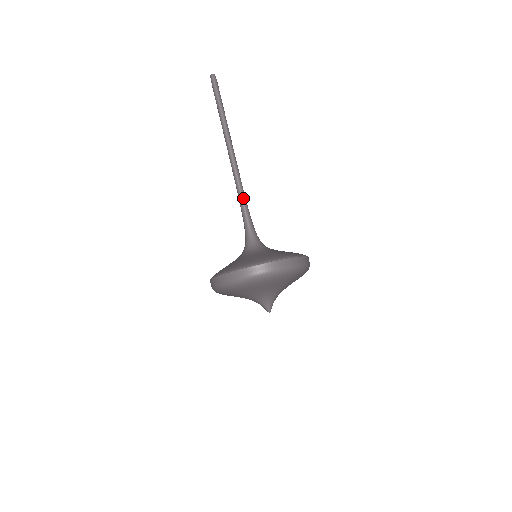
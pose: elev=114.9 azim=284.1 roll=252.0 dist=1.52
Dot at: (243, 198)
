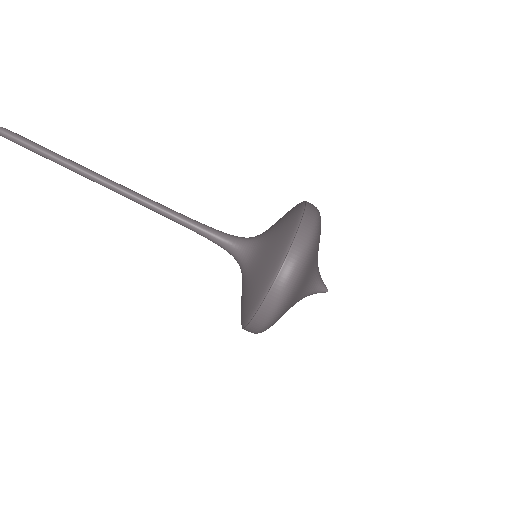
Dot at: (180, 217)
